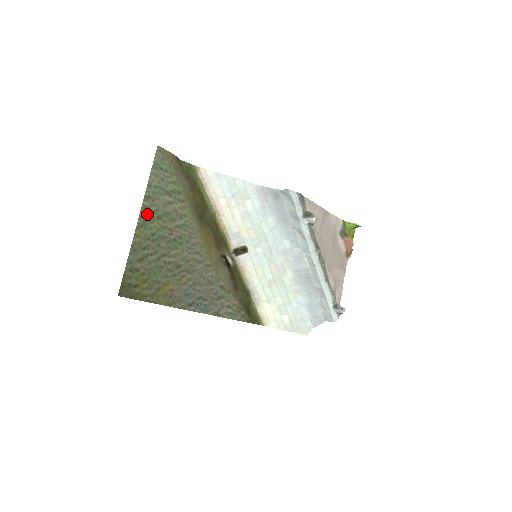
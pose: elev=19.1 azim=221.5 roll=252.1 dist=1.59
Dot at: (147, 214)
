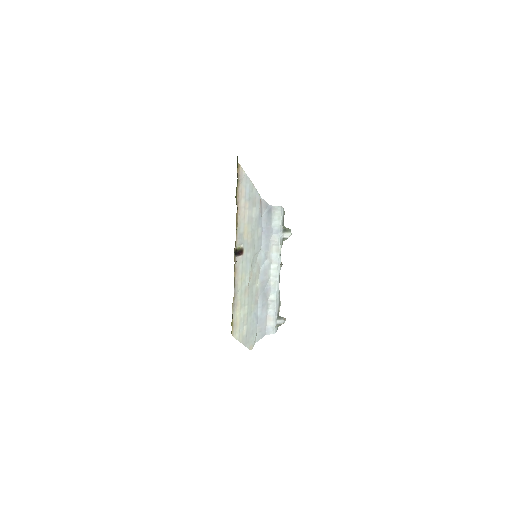
Dot at: occluded
